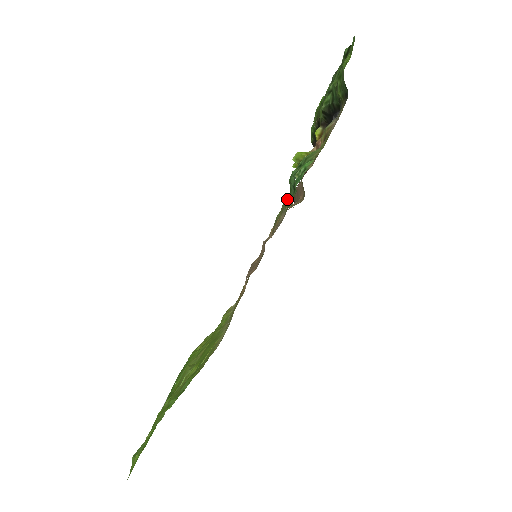
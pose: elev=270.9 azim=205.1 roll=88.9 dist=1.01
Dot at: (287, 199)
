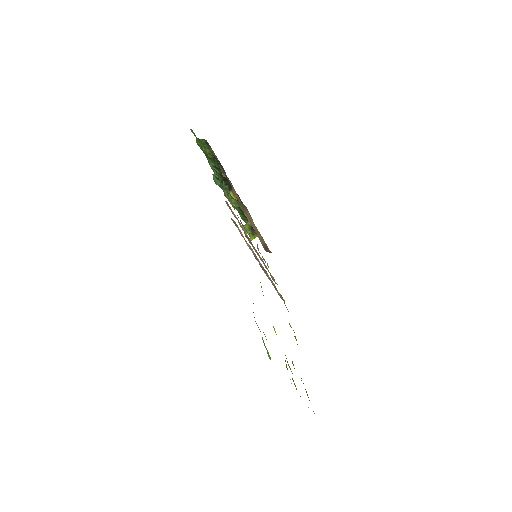
Dot at: occluded
